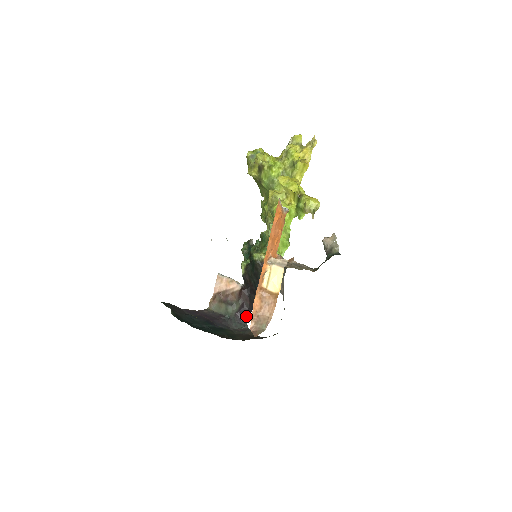
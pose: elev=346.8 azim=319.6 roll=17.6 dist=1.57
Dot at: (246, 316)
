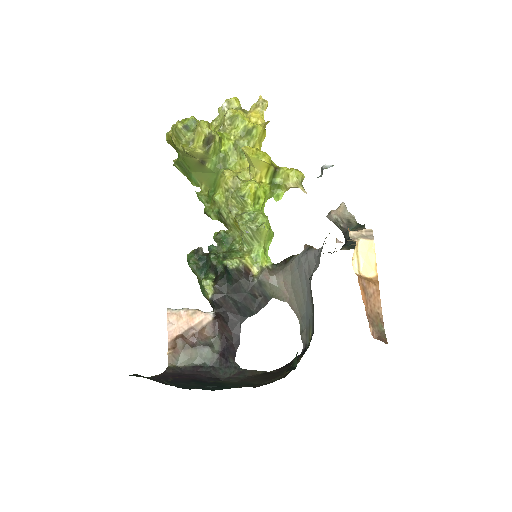
Dot at: (233, 354)
